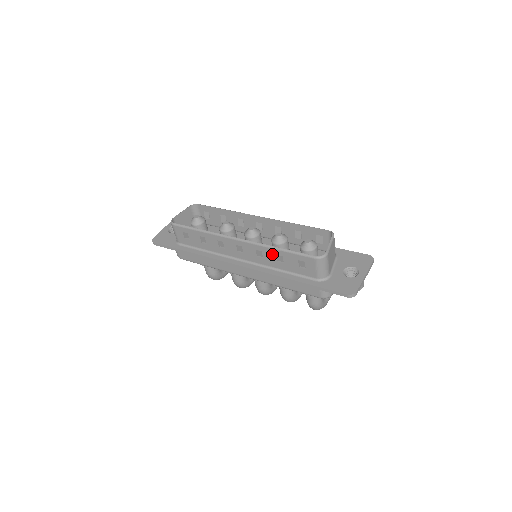
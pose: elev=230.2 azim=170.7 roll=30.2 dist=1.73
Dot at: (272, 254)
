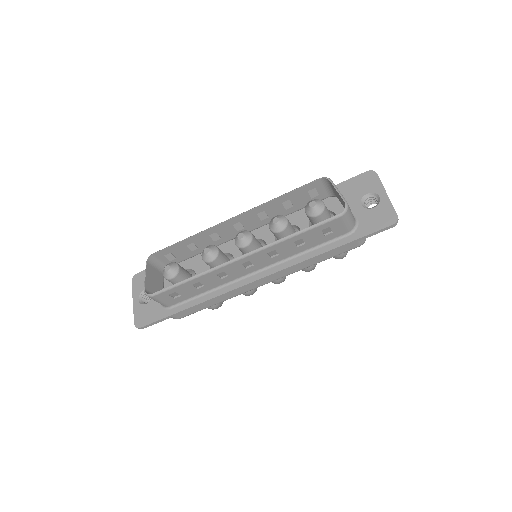
Dot at: (288, 245)
